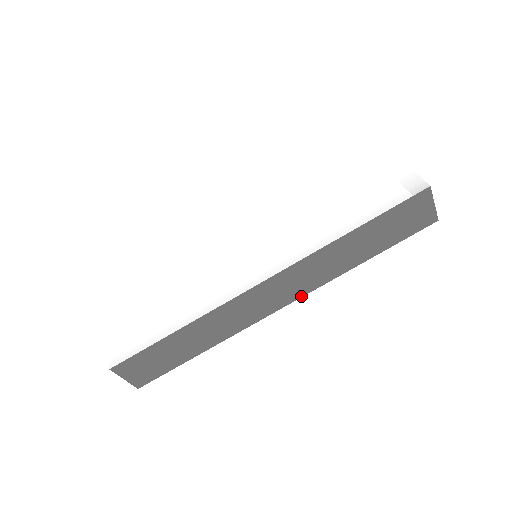
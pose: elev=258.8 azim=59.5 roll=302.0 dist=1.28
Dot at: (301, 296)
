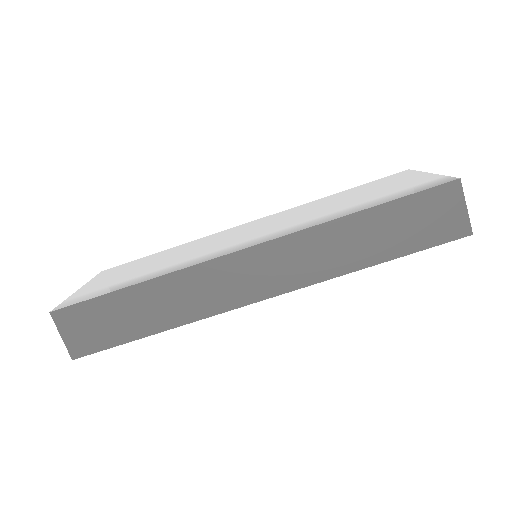
Dot at: (289, 290)
